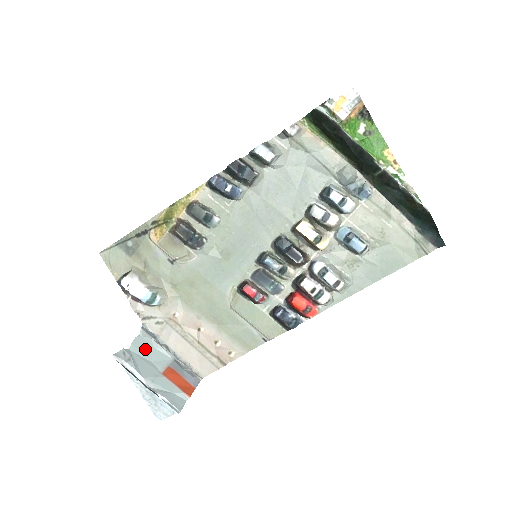
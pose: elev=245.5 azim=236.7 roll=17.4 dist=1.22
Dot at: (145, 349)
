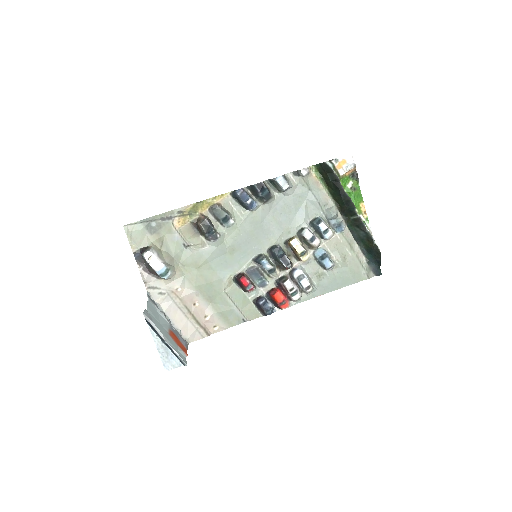
Dot at: (154, 313)
